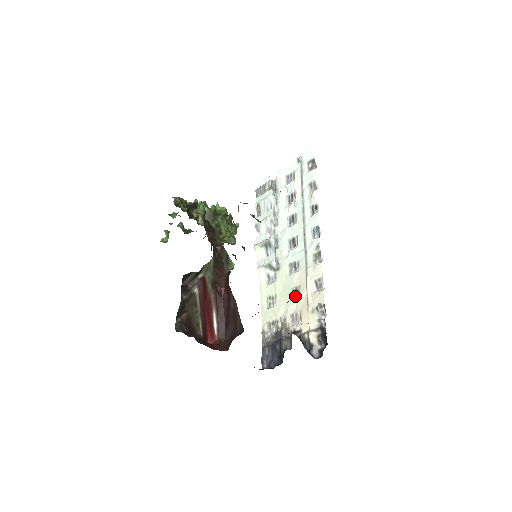
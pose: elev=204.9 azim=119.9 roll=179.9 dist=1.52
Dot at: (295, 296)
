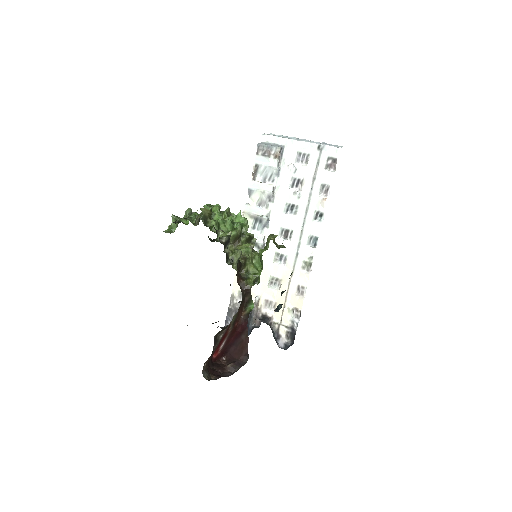
Dot at: (274, 284)
